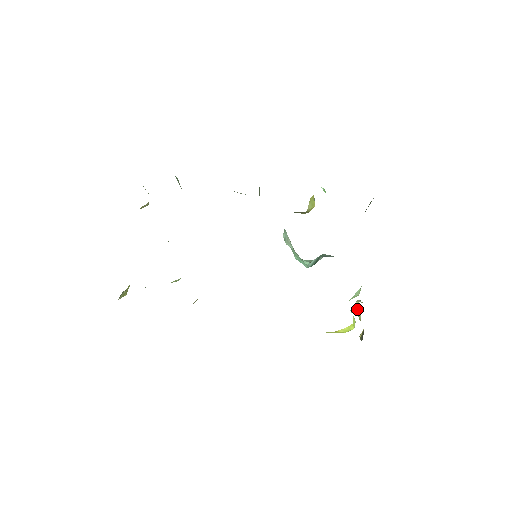
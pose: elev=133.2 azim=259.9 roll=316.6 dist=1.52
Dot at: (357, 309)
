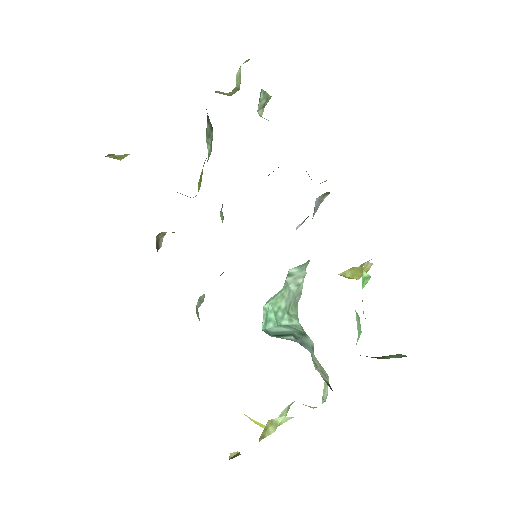
Dot at: (273, 424)
